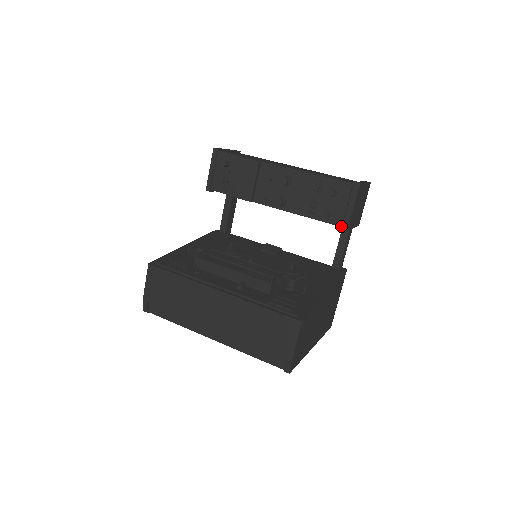
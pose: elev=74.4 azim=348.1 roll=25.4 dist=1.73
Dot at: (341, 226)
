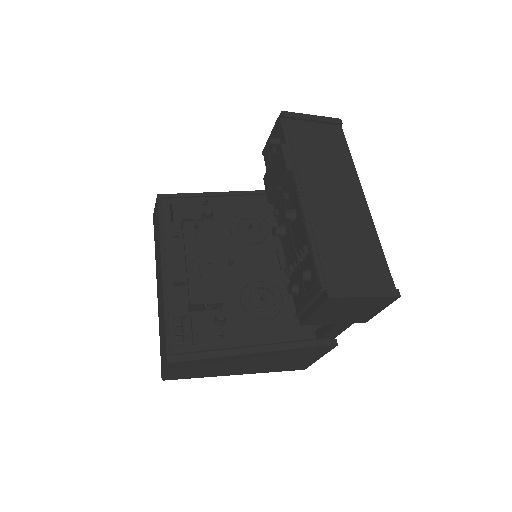
Dot at: (295, 315)
